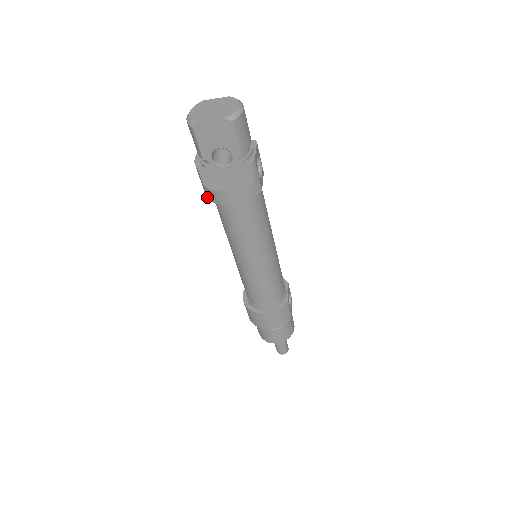
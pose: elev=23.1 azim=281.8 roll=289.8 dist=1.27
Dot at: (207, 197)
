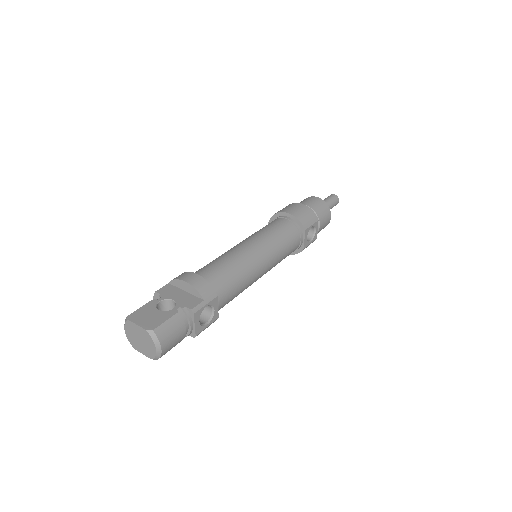
Dot at: occluded
